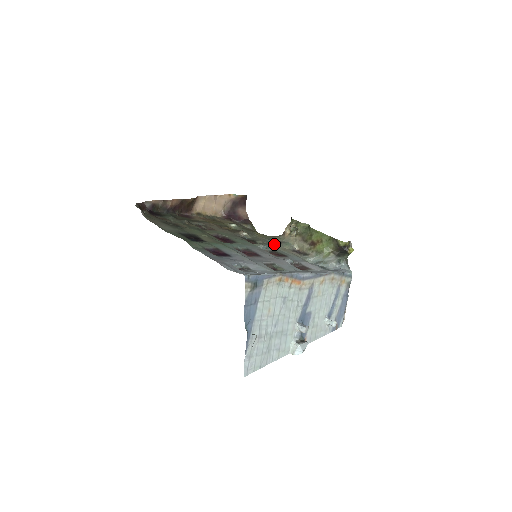
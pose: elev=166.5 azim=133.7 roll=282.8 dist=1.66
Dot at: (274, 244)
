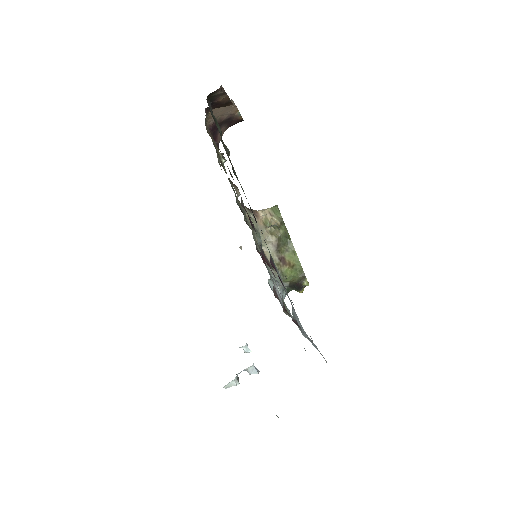
Dot at: (252, 229)
